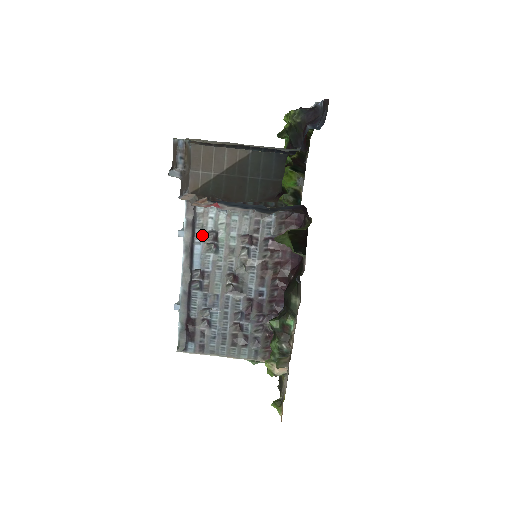
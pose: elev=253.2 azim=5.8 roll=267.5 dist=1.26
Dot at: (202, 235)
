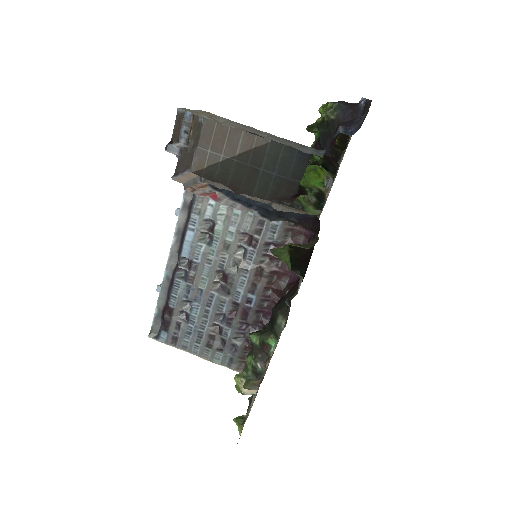
Dot at: (197, 222)
